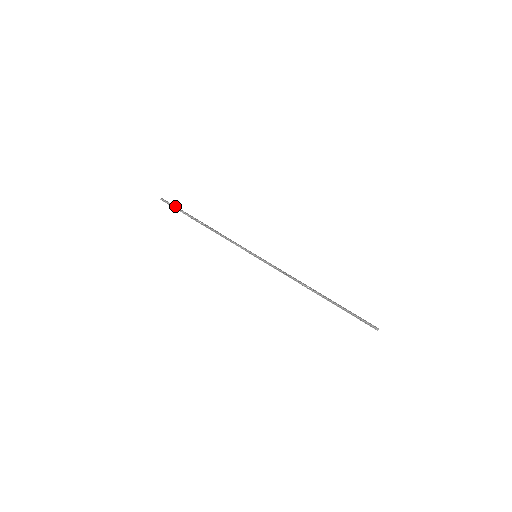
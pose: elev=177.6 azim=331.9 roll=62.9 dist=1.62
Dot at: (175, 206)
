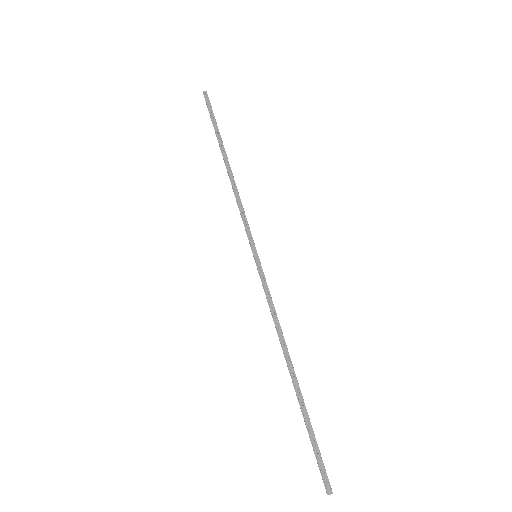
Dot at: (212, 114)
